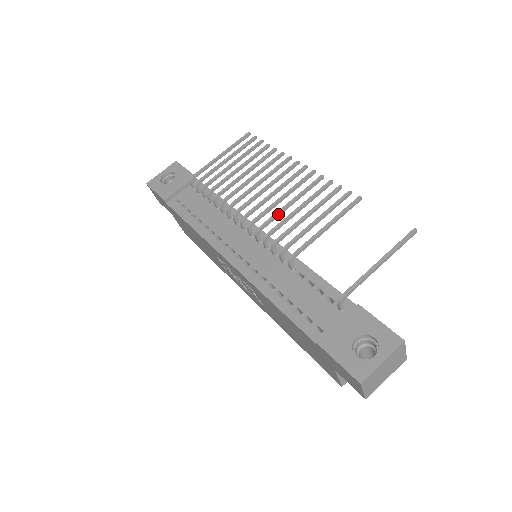
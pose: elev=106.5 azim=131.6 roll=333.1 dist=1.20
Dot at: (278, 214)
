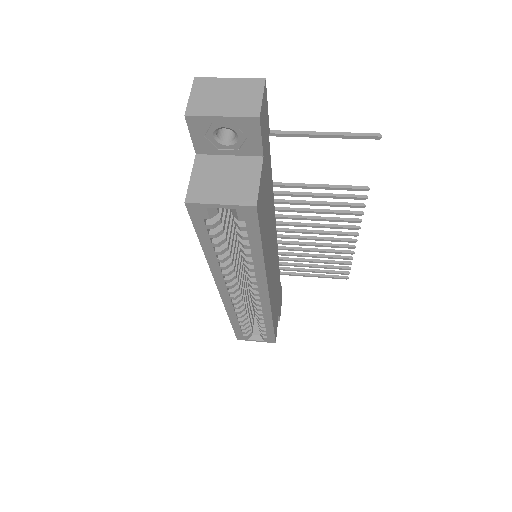
Dot at: (297, 216)
